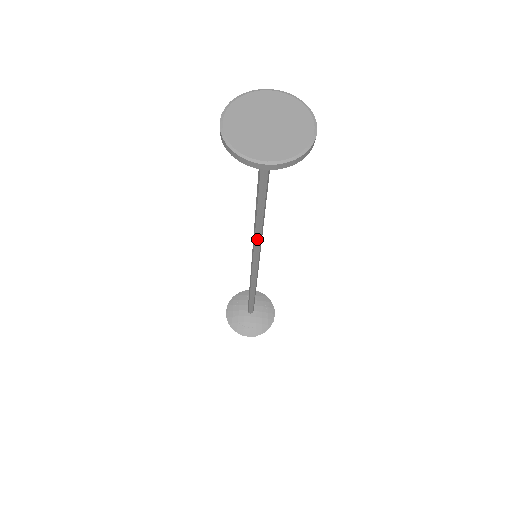
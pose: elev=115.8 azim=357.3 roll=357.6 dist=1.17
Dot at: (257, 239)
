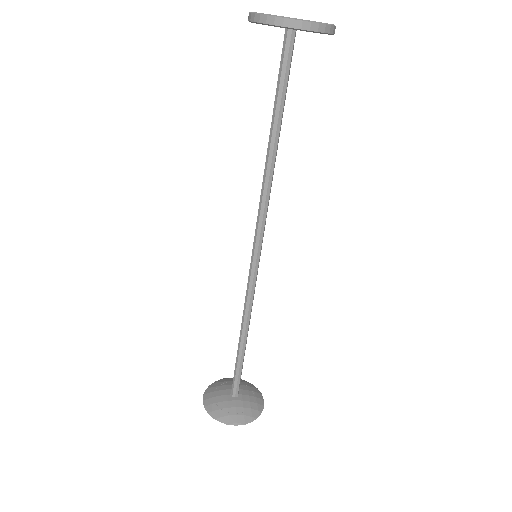
Dot at: (263, 213)
